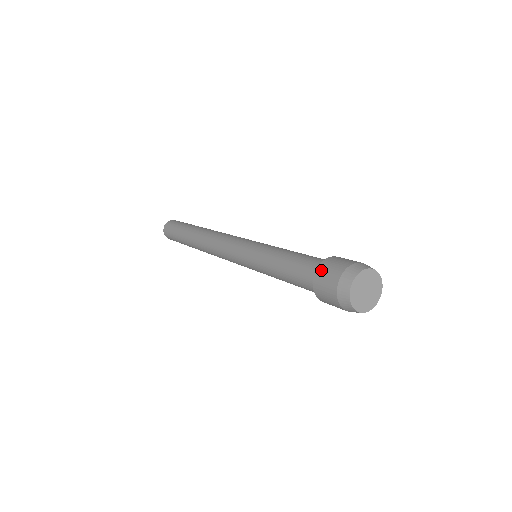
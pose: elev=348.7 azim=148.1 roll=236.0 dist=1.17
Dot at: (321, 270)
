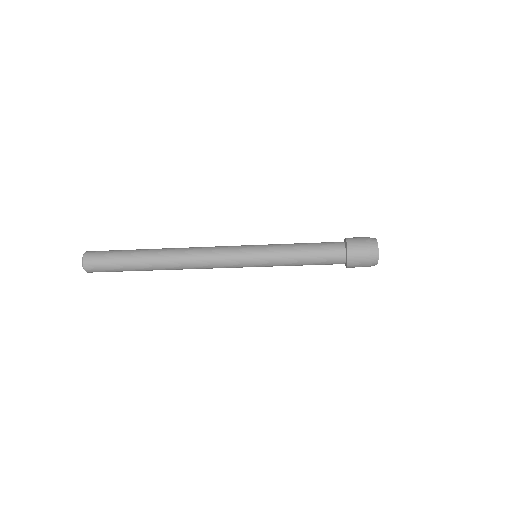
Dot at: (352, 245)
